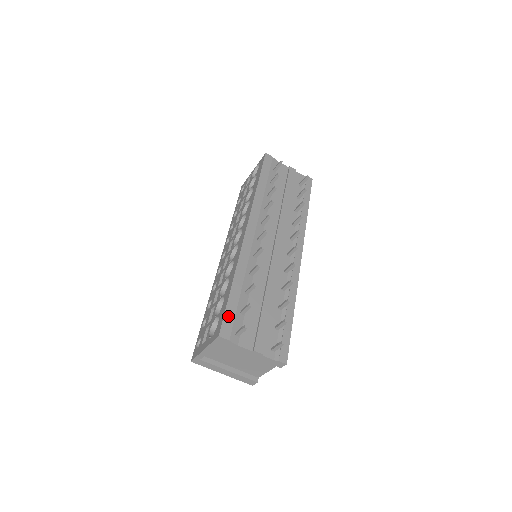
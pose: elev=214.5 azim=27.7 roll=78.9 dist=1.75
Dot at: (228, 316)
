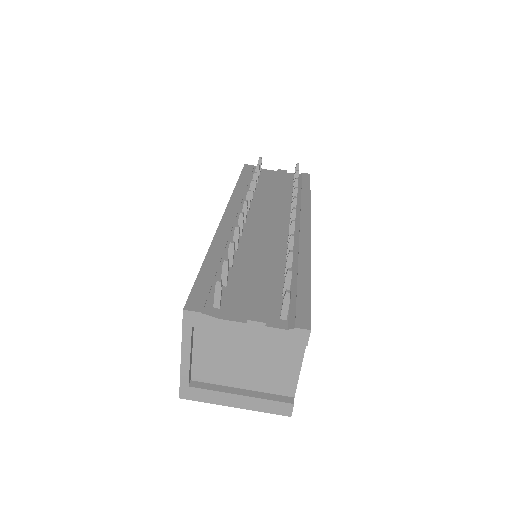
Dot at: (199, 288)
